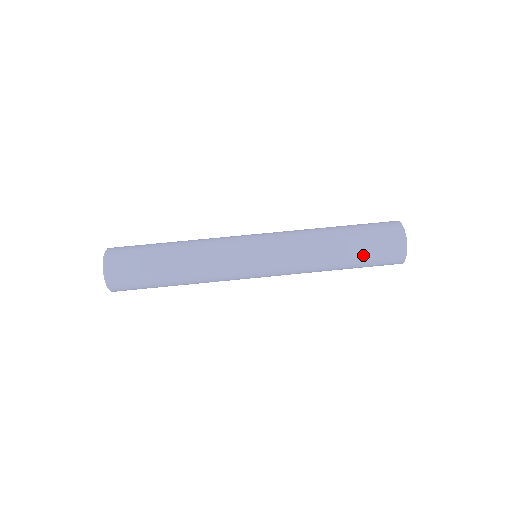
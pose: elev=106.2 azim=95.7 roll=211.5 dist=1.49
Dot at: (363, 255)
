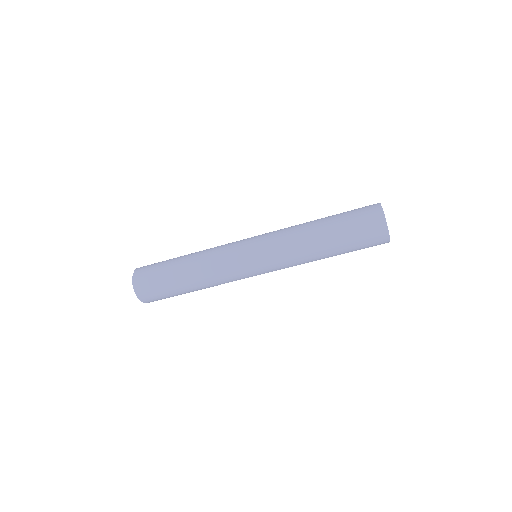
Dot at: occluded
